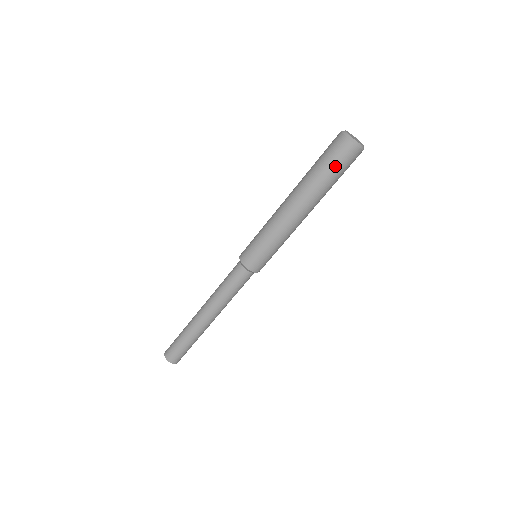
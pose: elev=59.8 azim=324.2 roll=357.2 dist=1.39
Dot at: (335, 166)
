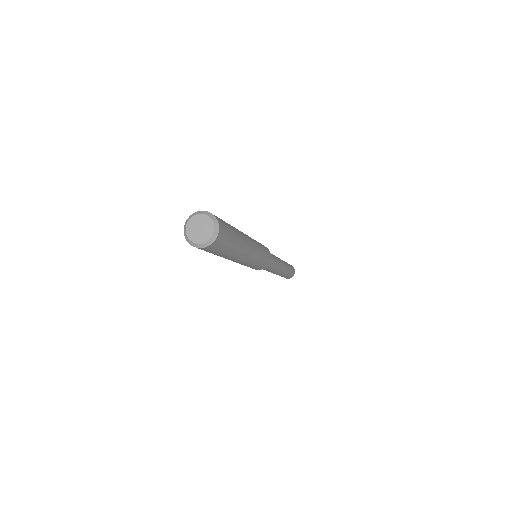
Dot at: (216, 252)
